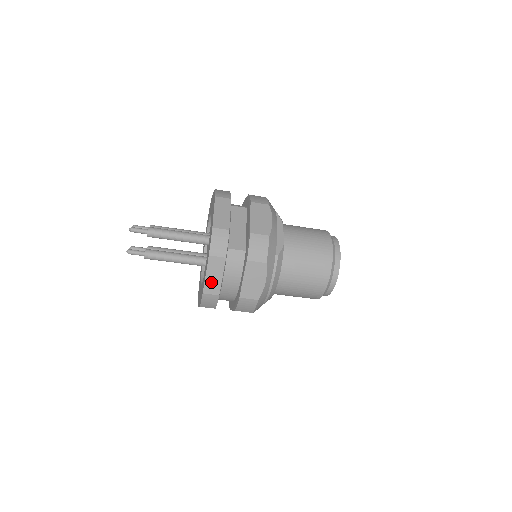
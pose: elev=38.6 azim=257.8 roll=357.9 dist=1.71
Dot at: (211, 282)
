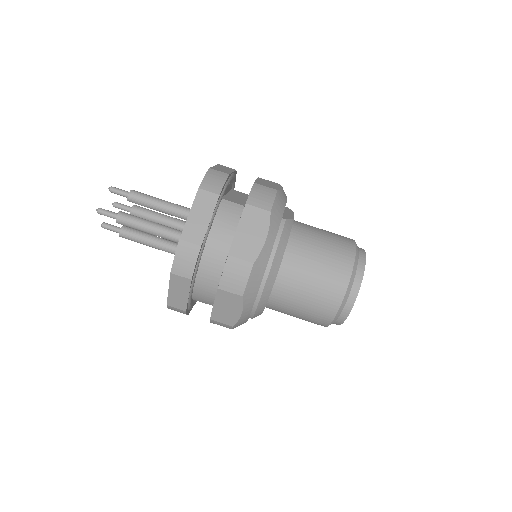
Dot at: (194, 225)
